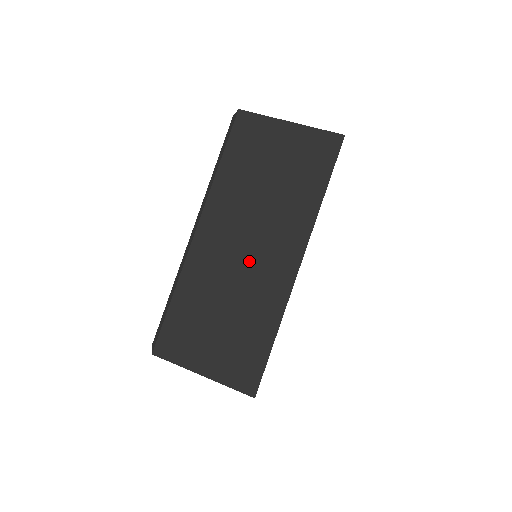
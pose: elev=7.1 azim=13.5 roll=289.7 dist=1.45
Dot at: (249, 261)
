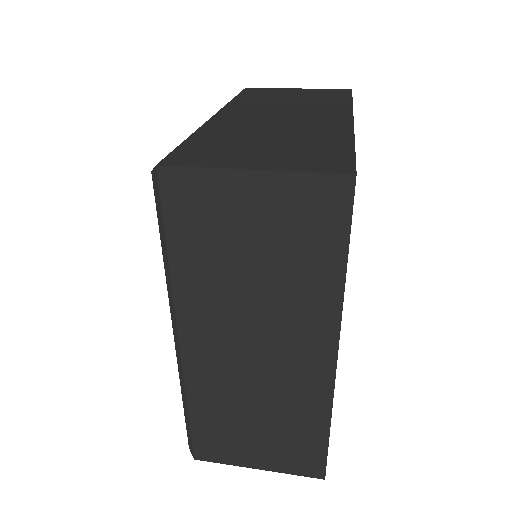
Dot at: (266, 365)
